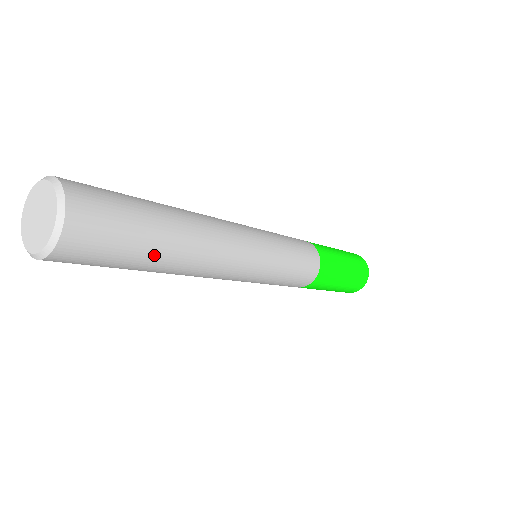
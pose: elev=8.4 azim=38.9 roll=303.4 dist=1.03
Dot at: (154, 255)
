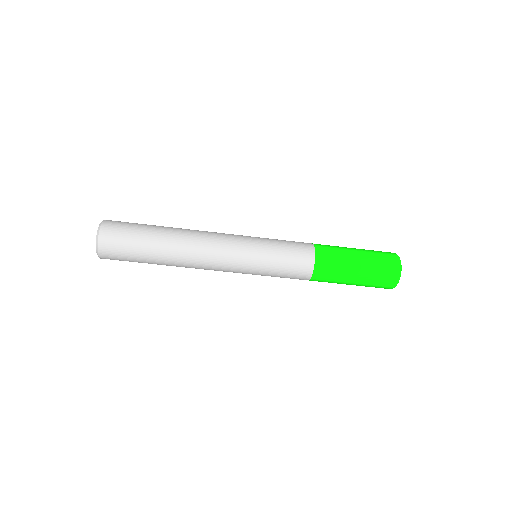
Dot at: (154, 236)
